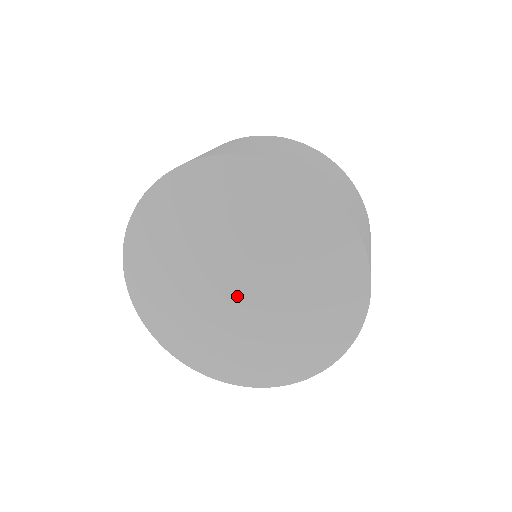
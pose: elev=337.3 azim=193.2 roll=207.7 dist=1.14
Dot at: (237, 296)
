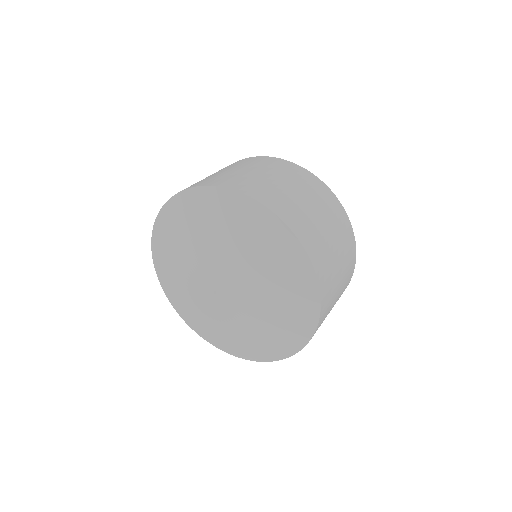
Dot at: (219, 290)
